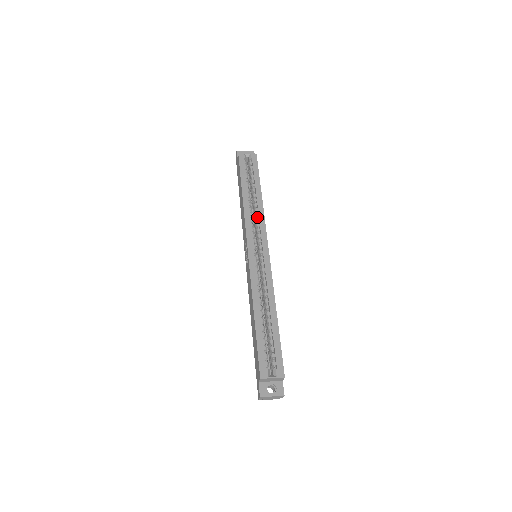
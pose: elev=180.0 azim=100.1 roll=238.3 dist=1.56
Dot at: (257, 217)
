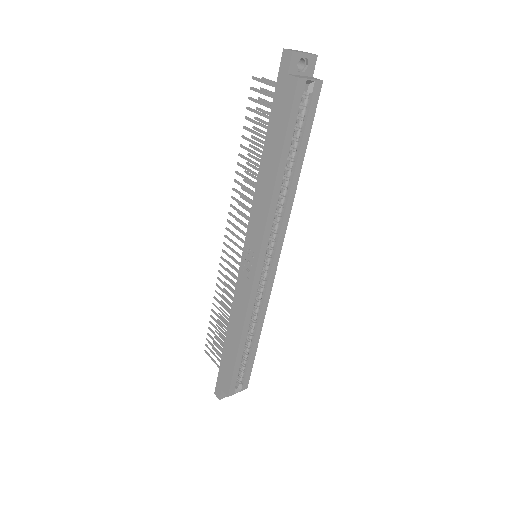
Dot at: (281, 213)
